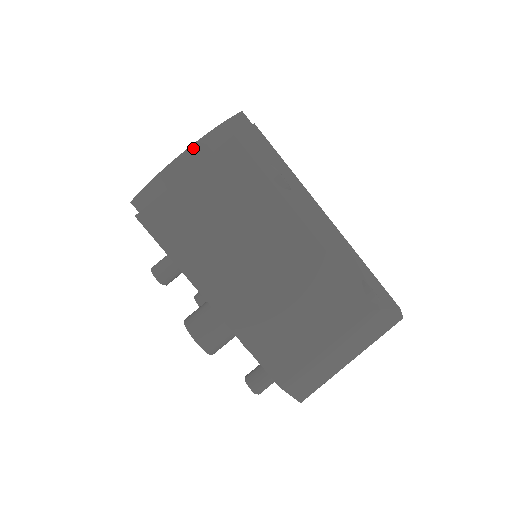
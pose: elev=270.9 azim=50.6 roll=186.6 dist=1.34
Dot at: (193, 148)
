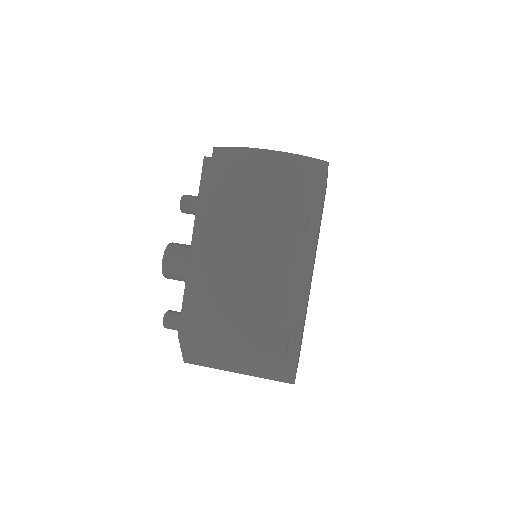
Dot at: (275, 153)
